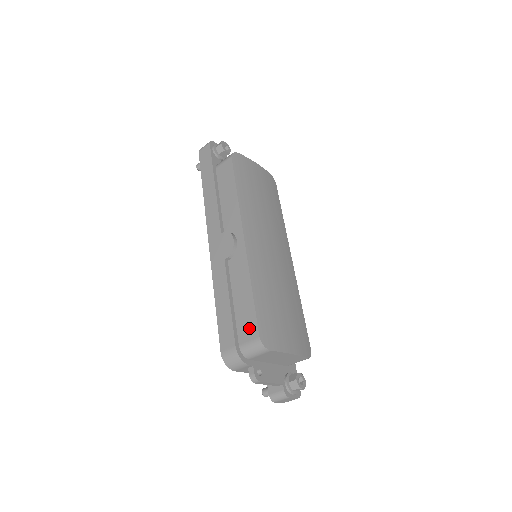
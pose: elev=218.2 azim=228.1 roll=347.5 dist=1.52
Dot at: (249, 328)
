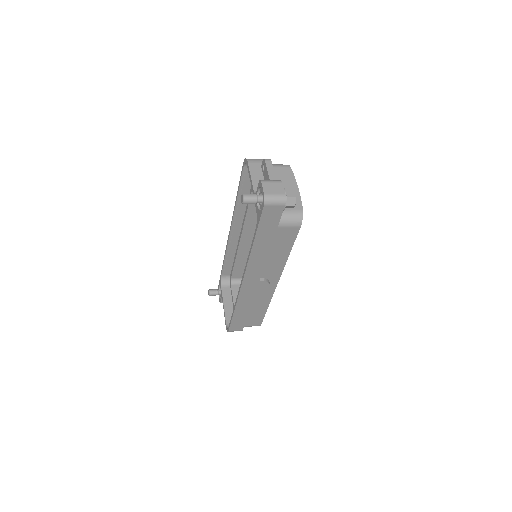
Dot at: (255, 322)
